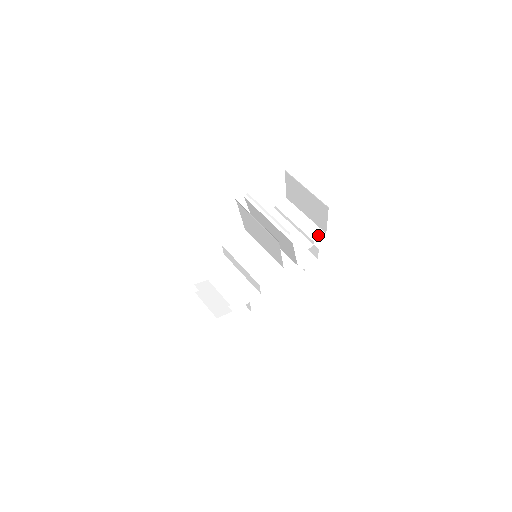
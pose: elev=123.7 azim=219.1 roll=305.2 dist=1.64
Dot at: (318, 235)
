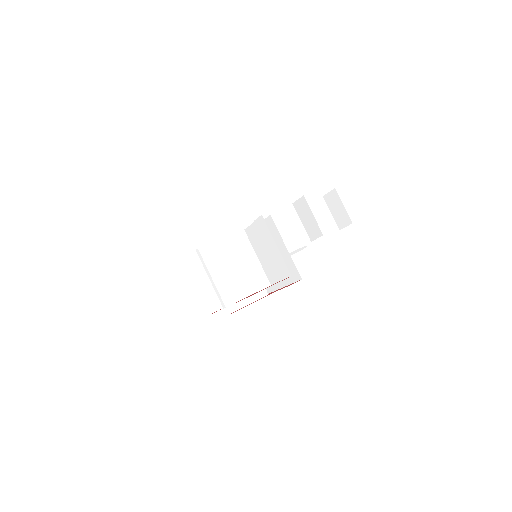
Dot at: (285, 274)
